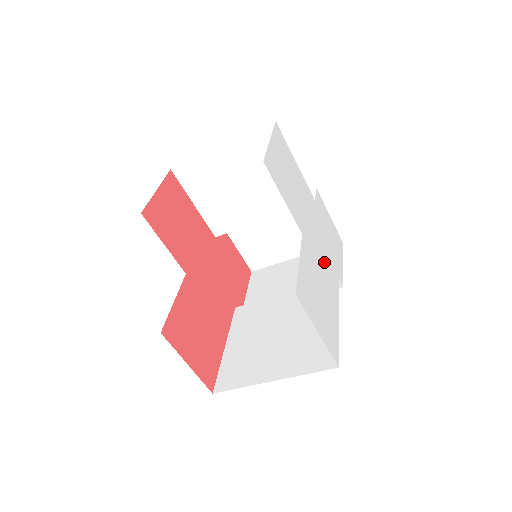
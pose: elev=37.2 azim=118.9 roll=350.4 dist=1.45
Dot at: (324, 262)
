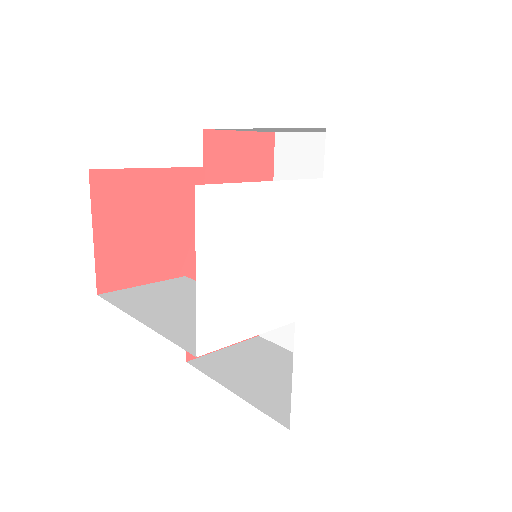
Dot at: (344, 279)
